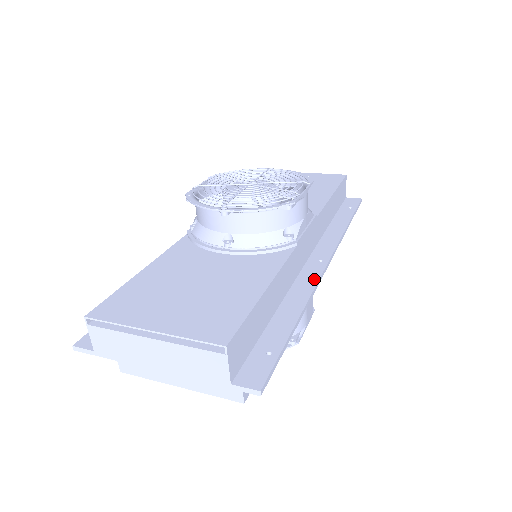
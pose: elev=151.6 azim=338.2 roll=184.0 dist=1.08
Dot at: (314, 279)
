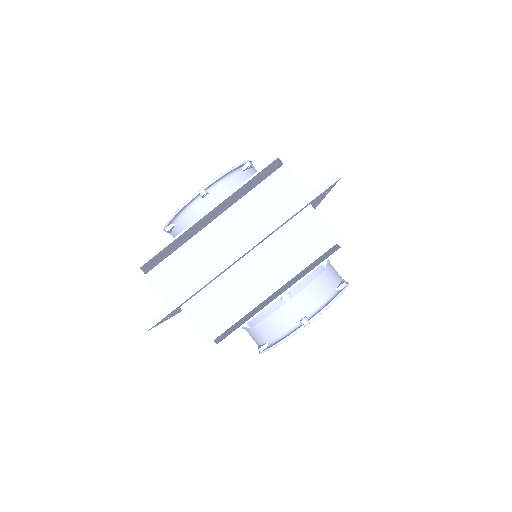
Dot at: occluded
